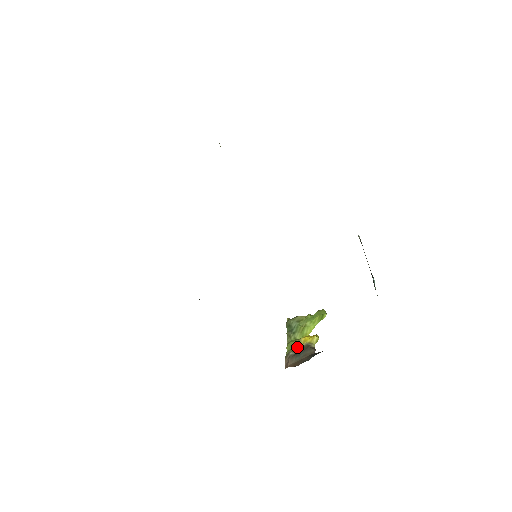
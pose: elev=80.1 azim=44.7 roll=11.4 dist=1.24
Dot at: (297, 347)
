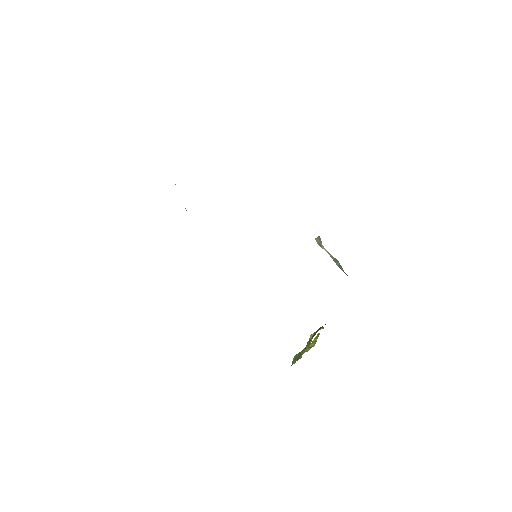
Dot at: (310, 341)
